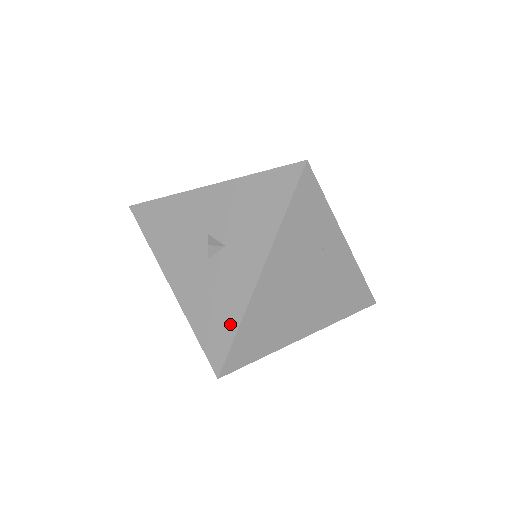
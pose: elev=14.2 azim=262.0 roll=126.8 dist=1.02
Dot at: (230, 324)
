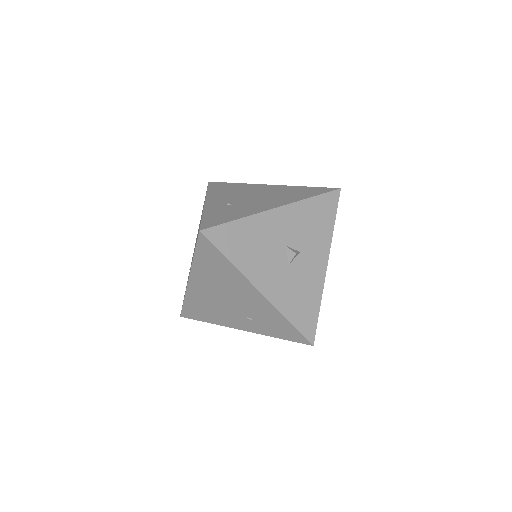
Dot at: (315, 306)
